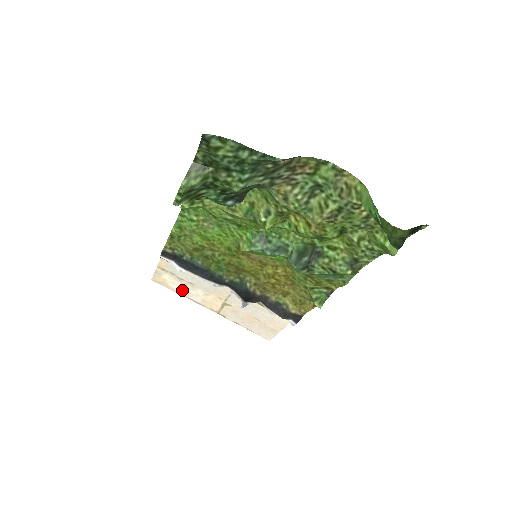
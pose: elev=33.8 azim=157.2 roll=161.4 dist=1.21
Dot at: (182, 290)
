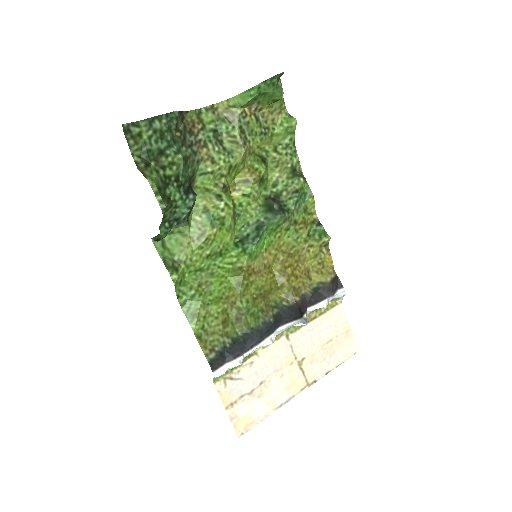
Dot at: (266, 406)
